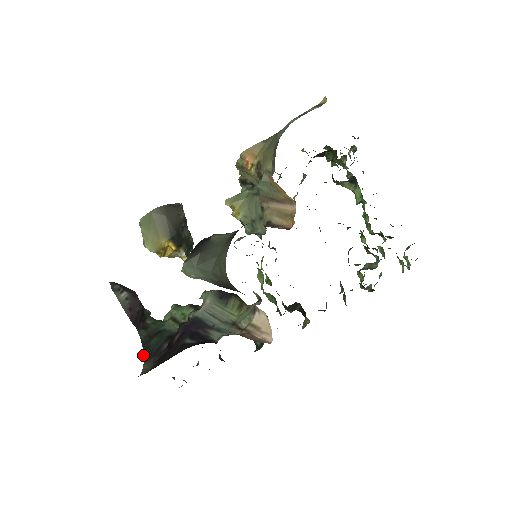
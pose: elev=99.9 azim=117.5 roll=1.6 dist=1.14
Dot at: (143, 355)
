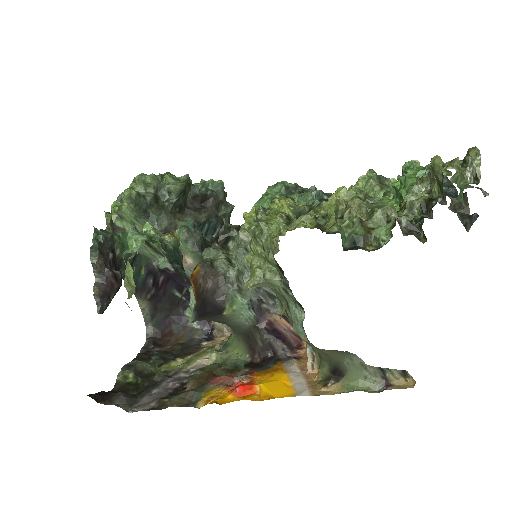
Dot at: occluded
